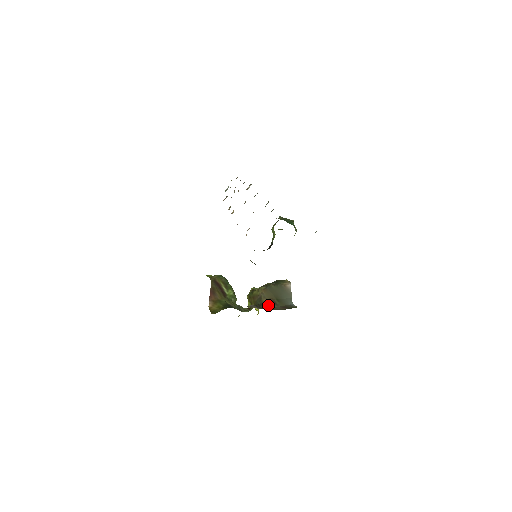
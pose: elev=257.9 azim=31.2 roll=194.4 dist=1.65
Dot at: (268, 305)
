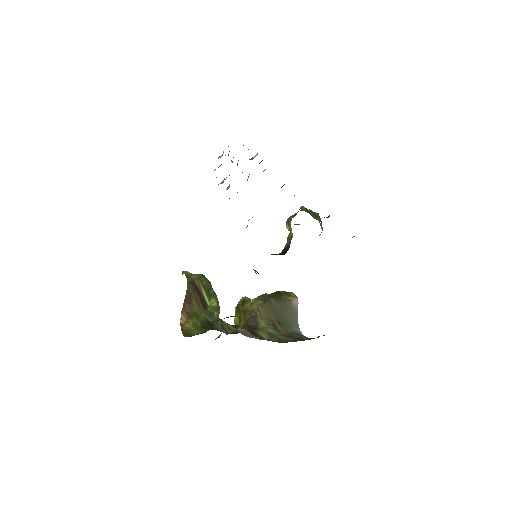
Dot at: (266, 330)
